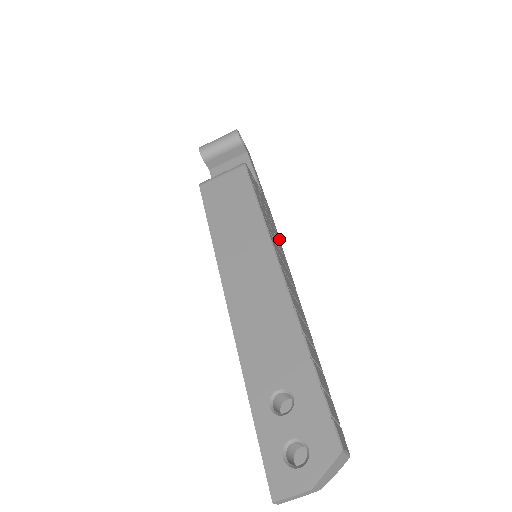
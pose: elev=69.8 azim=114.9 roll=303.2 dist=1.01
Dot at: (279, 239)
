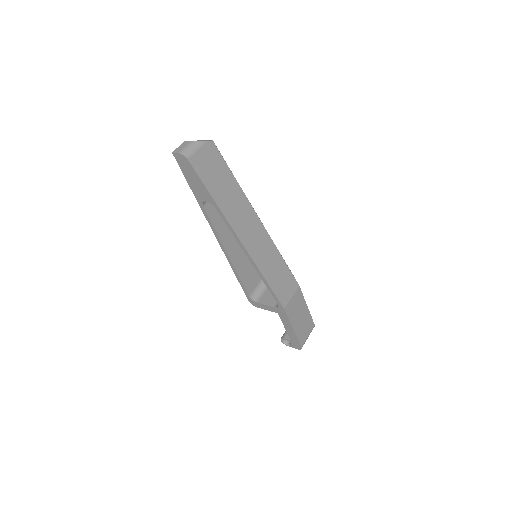
Dot at: (285, 263)
